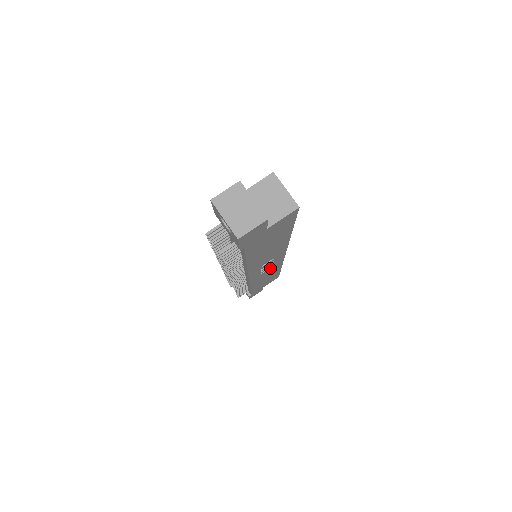
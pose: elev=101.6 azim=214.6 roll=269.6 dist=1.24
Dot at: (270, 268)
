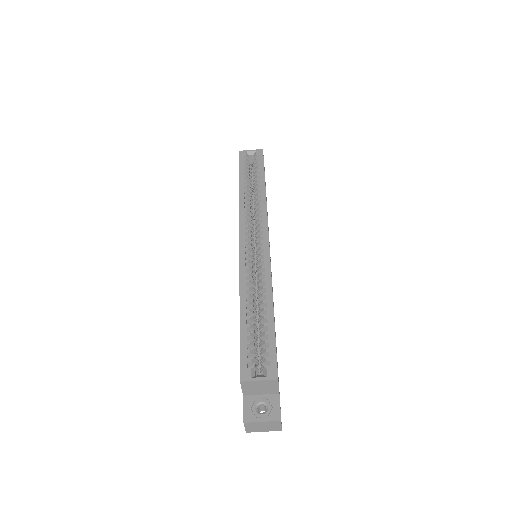
Dot at: occluded
